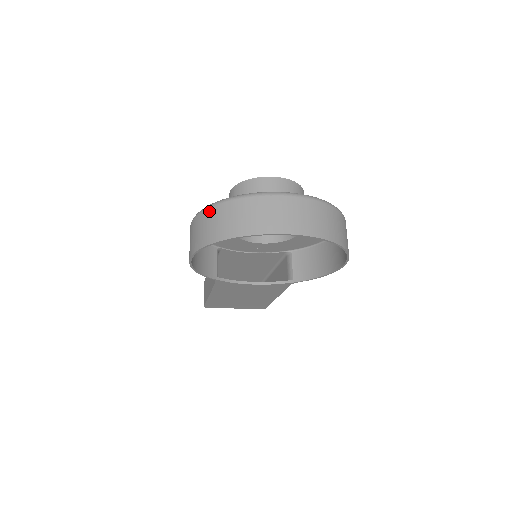
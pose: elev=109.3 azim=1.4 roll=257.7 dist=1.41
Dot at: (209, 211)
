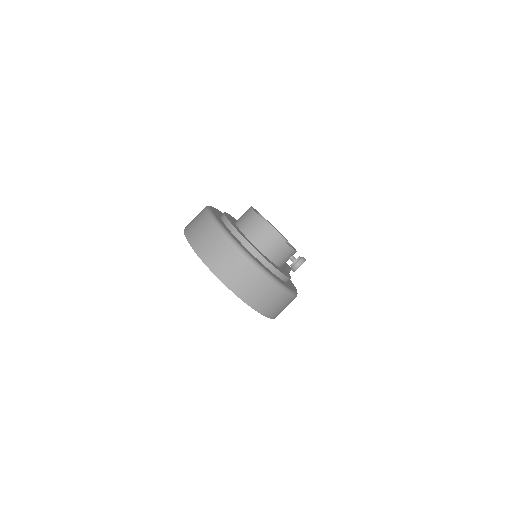
Dot at: (203, 214)
